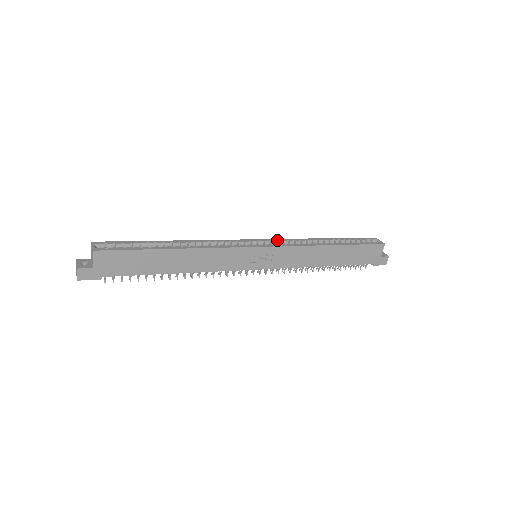
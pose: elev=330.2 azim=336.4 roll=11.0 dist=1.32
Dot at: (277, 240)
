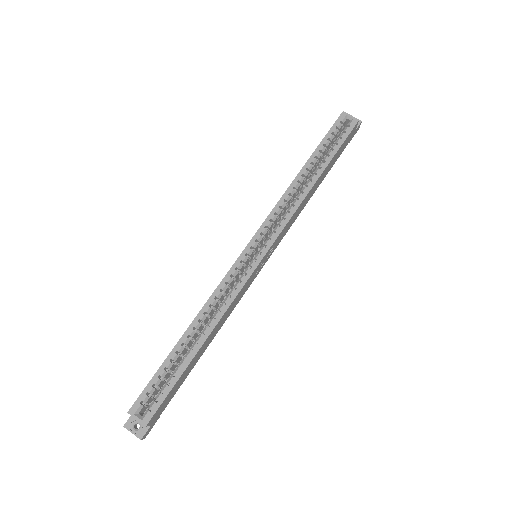
Dot at: (266, 225)
